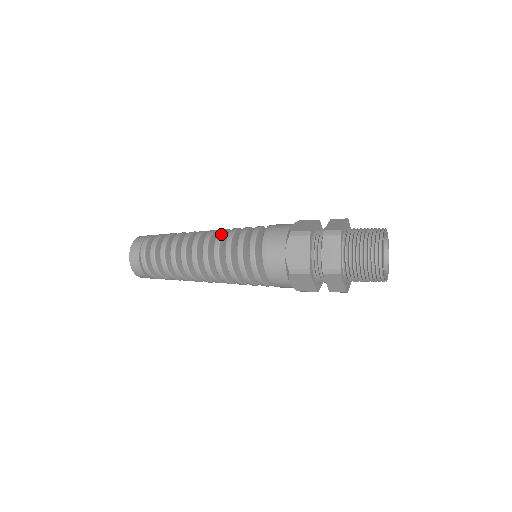
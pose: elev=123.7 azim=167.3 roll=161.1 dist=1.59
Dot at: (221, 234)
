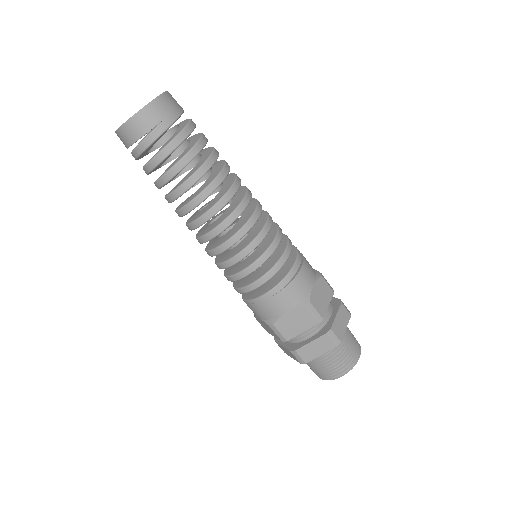
Dot at: (254, 224)
